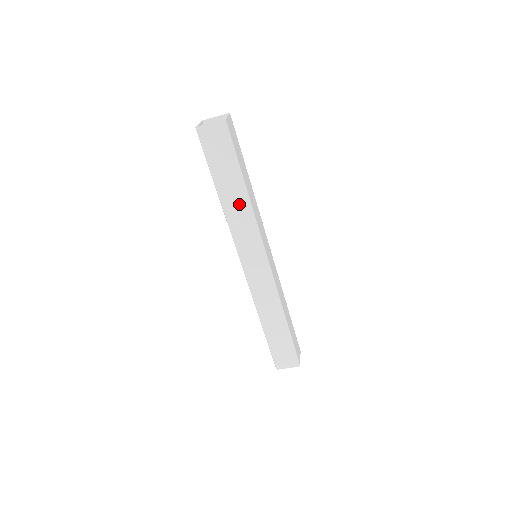
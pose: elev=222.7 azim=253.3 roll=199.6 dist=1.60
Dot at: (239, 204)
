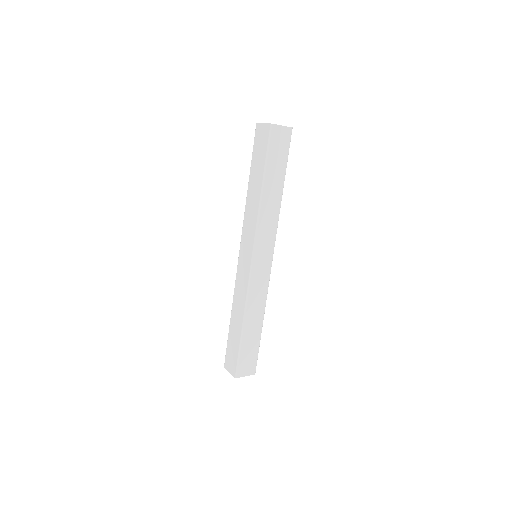
Dot at: (274, 201)
